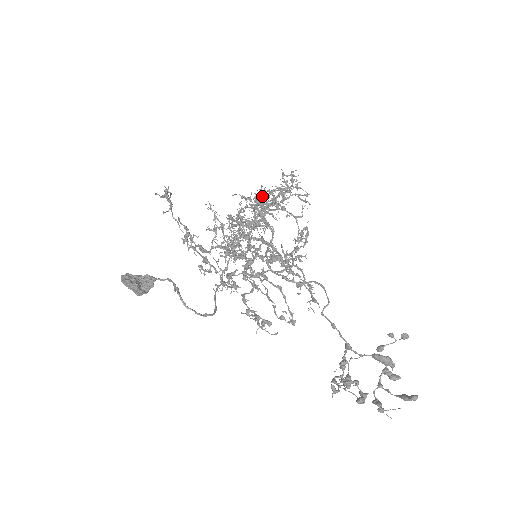
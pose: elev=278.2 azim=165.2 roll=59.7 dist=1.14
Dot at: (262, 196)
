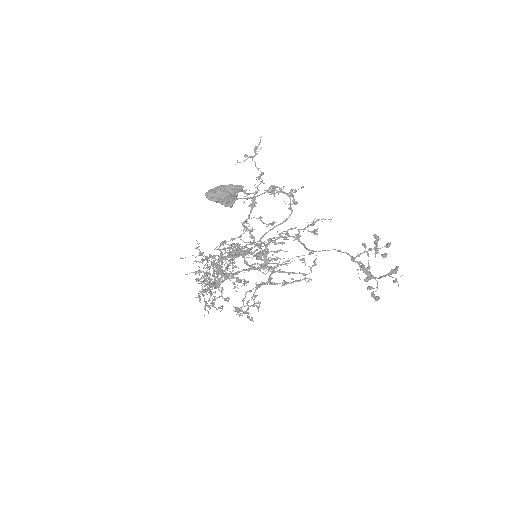
Dot at: (231, 247)
